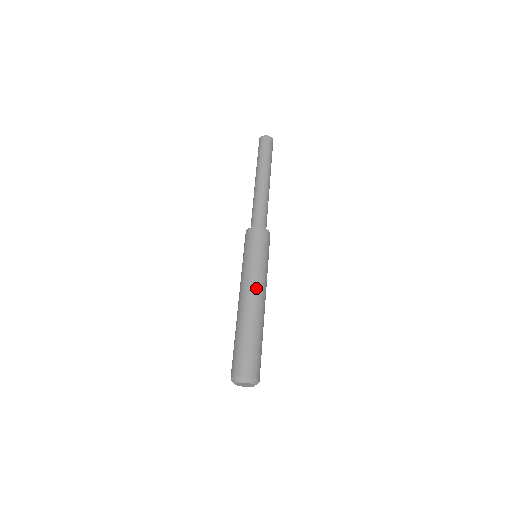
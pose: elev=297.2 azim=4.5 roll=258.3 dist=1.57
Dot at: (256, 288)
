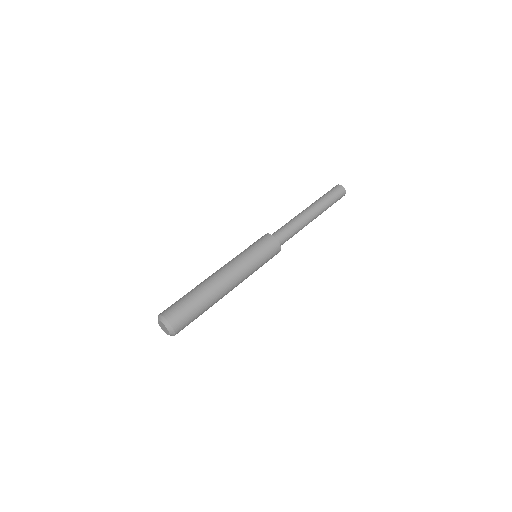
Dot at: (235, 276)
